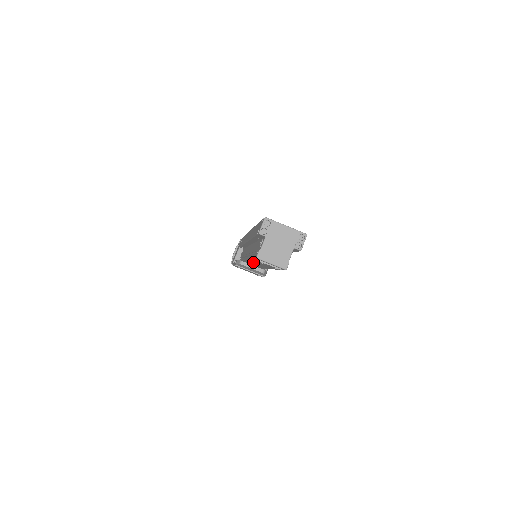
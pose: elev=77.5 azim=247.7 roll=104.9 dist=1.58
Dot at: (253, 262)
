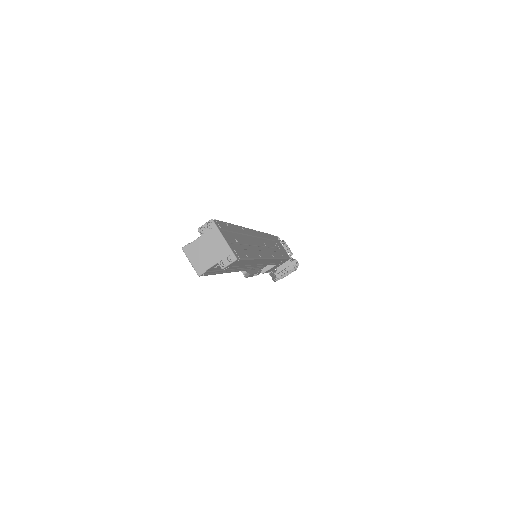
Dot at: occluded
